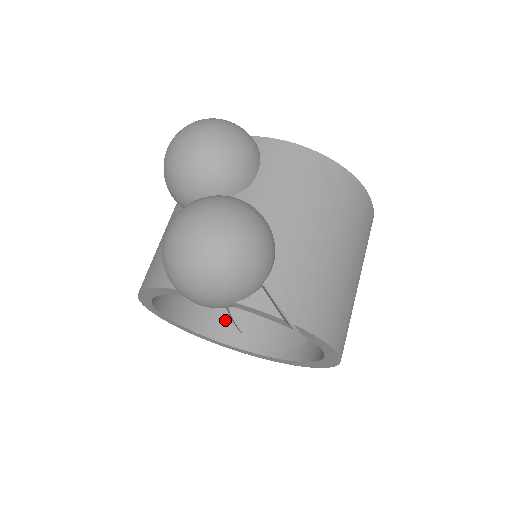
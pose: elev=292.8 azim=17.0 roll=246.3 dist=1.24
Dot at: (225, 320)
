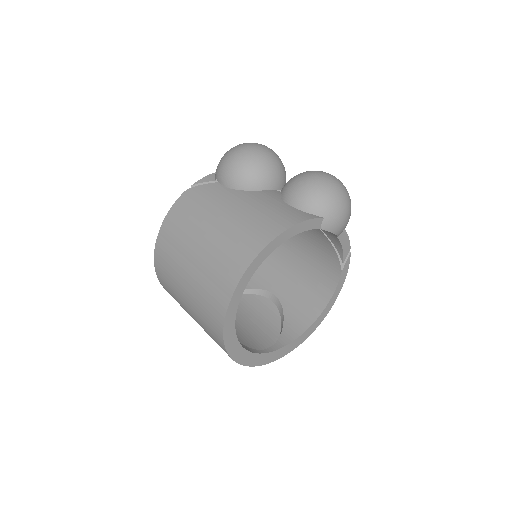
Dot at: occluded
